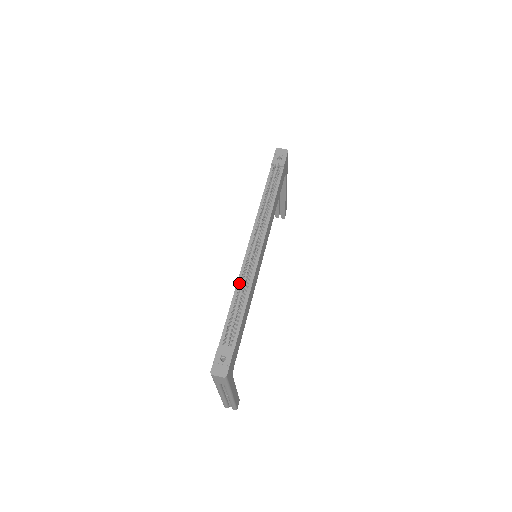
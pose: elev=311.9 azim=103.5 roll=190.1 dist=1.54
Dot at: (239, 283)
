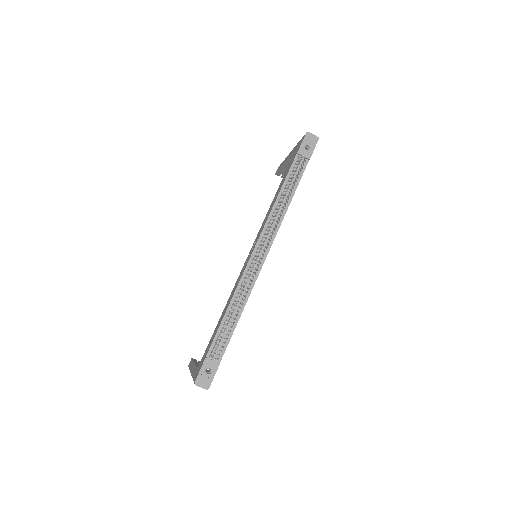
Dot at: (236, 294)
